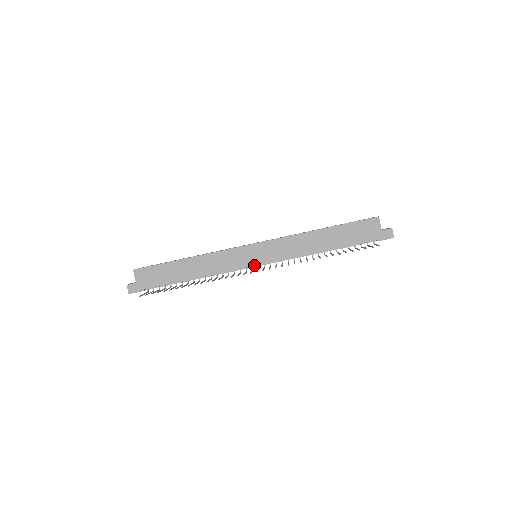
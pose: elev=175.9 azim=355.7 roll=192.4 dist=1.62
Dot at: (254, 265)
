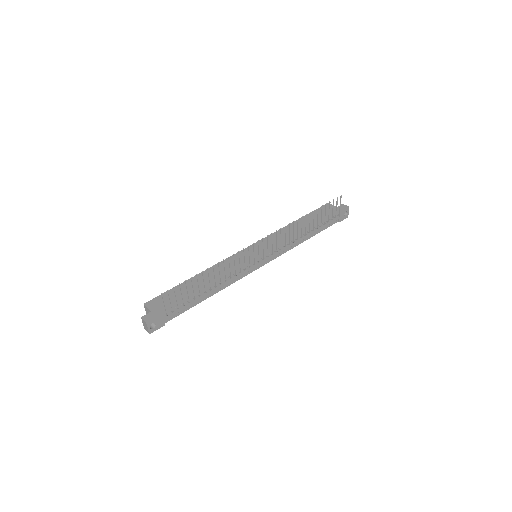
Dot at: (258, 257)
